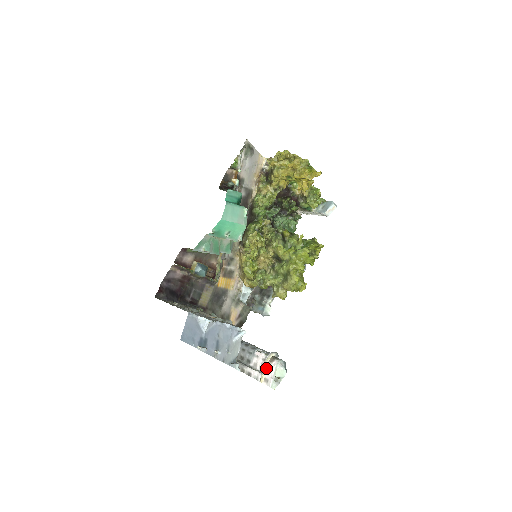
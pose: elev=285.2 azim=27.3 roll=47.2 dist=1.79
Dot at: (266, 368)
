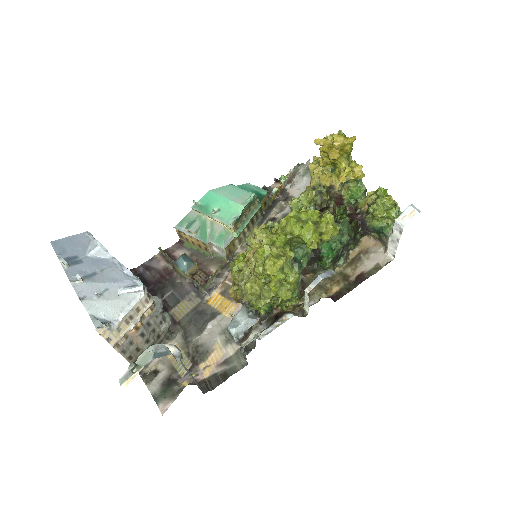
Dot at: occluded
